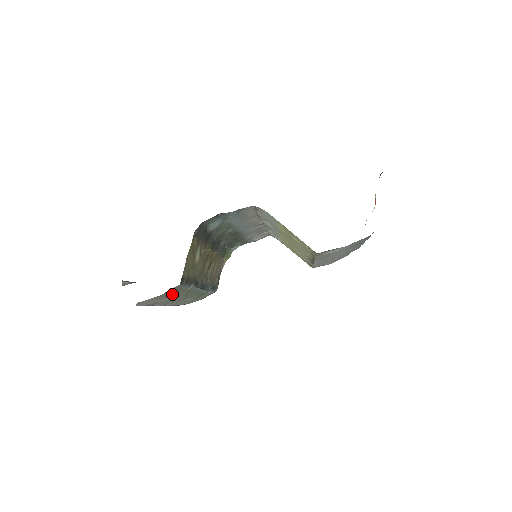
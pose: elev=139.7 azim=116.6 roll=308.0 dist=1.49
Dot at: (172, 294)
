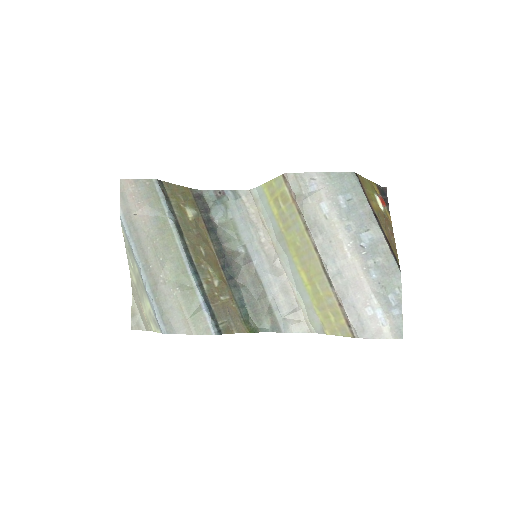
Dot at: (150, 202)
